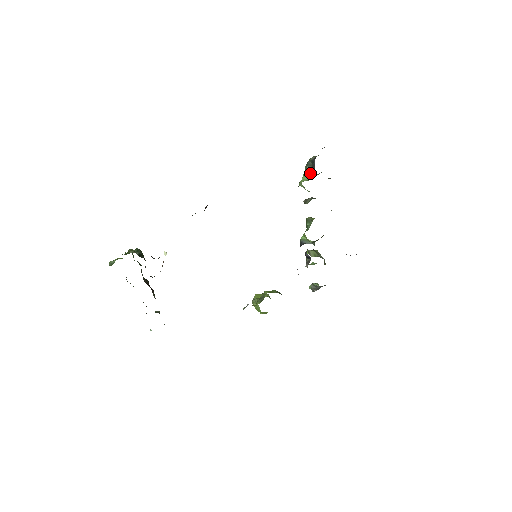
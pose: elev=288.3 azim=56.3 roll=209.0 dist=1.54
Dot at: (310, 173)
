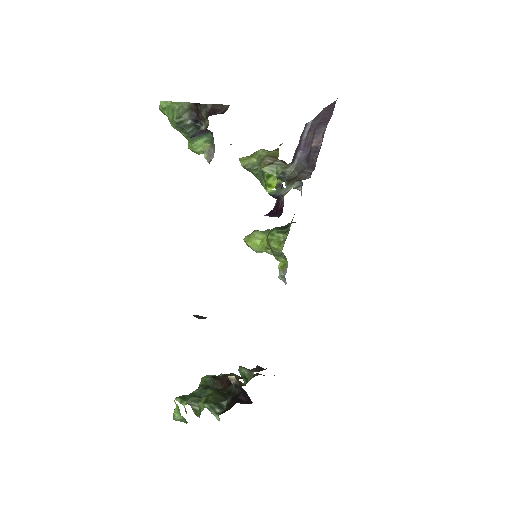
Dot at: (200, 135)
